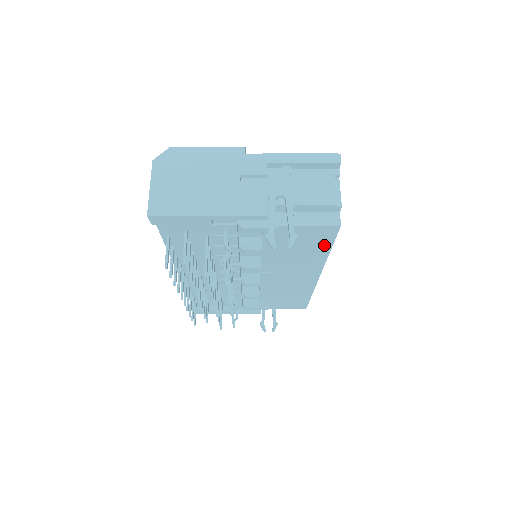
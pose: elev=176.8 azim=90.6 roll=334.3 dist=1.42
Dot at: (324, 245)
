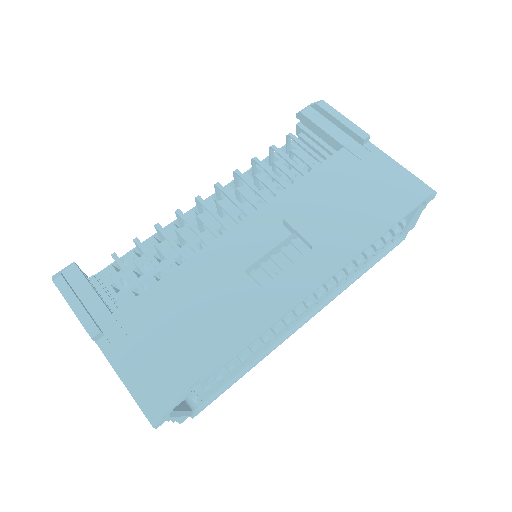
Dot at: (226, 378)
